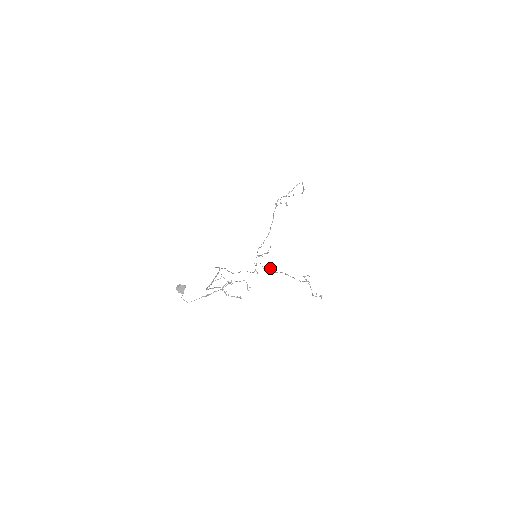
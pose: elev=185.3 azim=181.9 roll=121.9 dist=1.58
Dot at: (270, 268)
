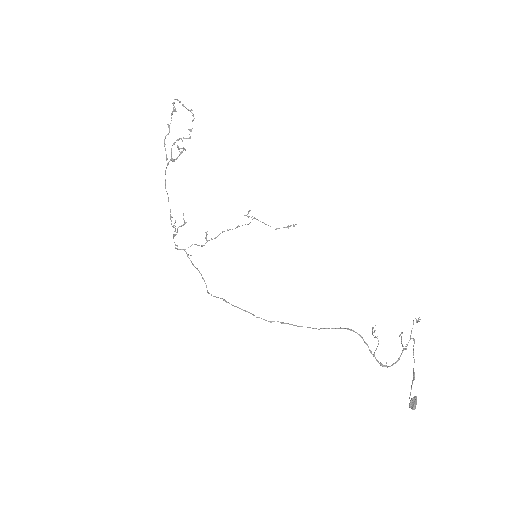
Dot at: (206, 239)
